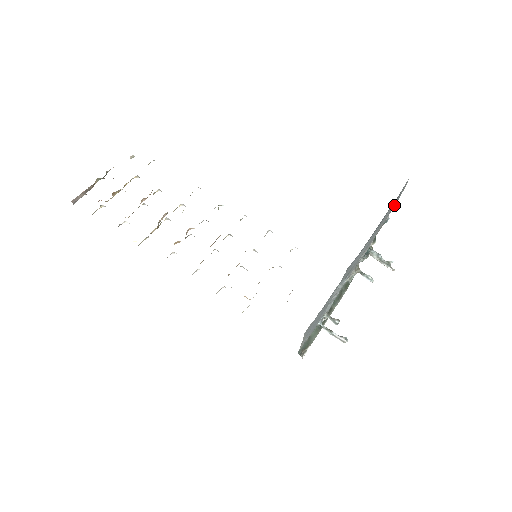
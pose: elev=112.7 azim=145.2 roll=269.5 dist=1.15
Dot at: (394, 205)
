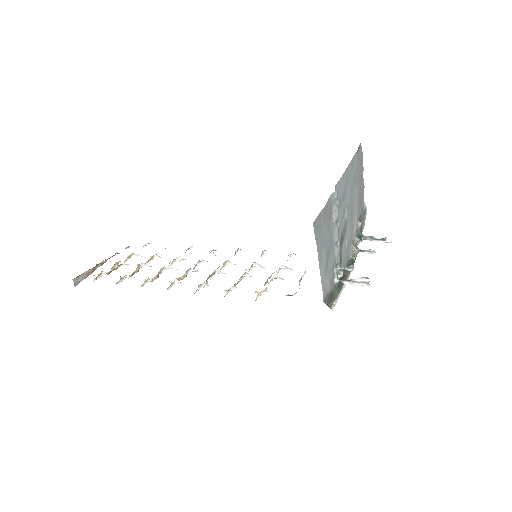
Dot at: (361, 174)
